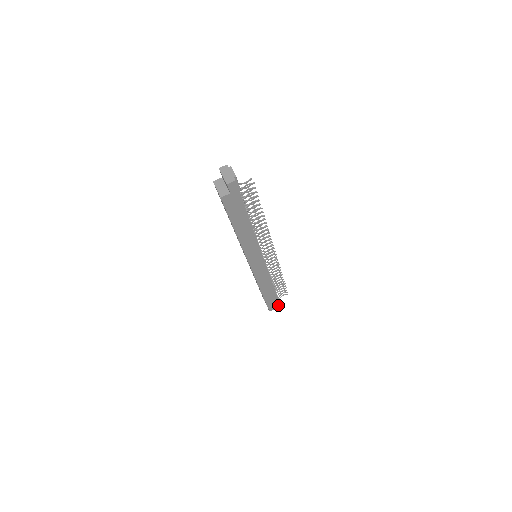
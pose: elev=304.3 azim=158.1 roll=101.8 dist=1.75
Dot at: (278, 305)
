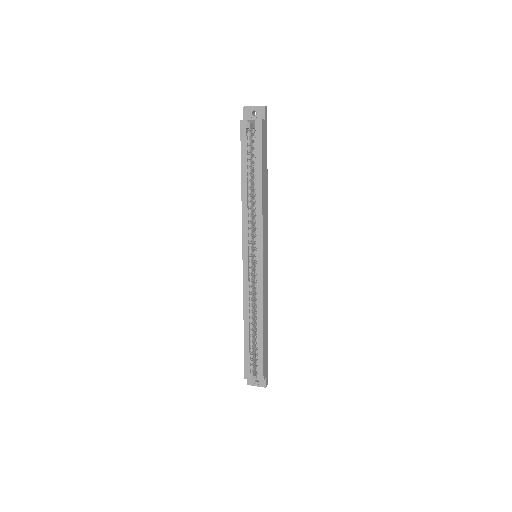
Dot at: (267, 370)
